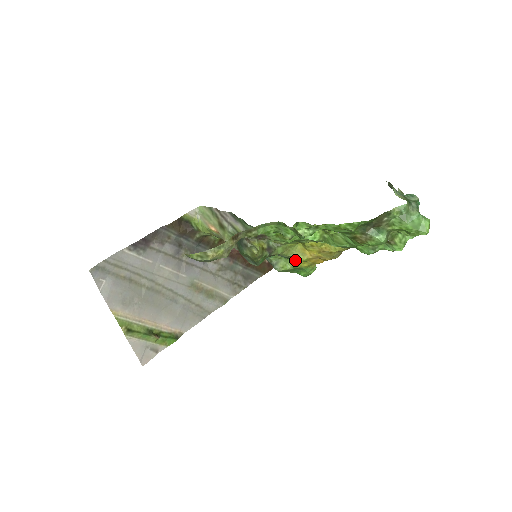
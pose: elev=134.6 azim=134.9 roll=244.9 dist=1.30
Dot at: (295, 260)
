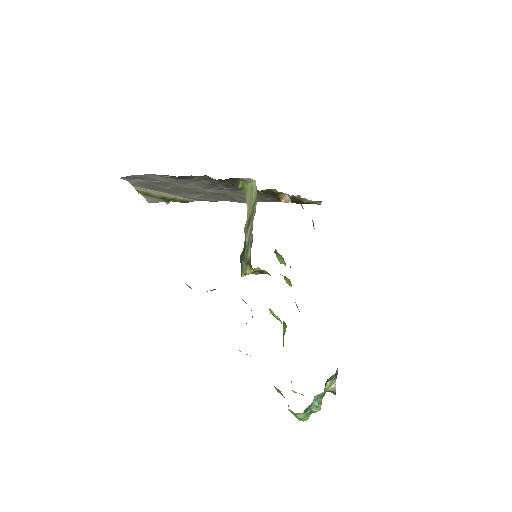
Dot at: occluded
